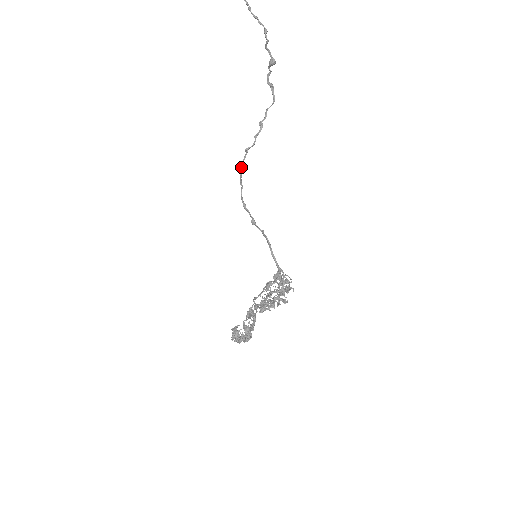
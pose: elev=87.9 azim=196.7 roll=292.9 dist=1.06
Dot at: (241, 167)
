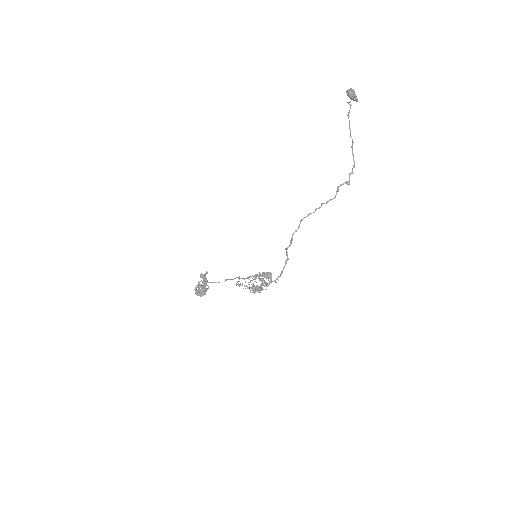
Dot at: (302, 220)
